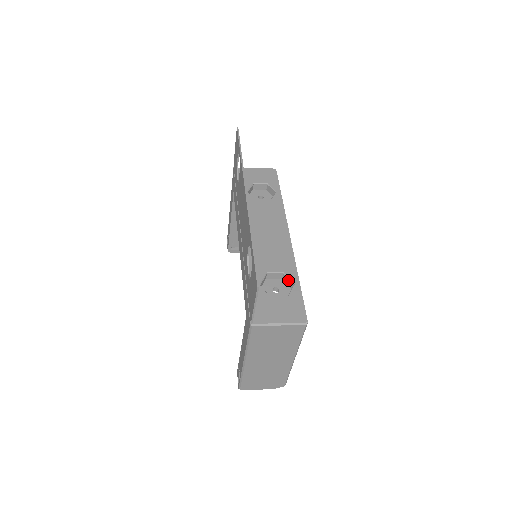
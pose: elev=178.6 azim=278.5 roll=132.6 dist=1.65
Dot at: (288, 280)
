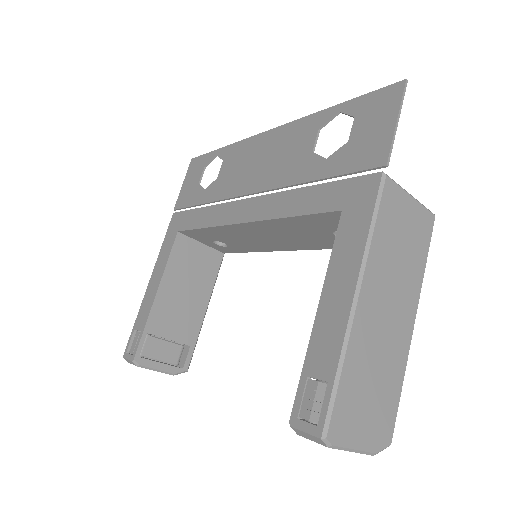
Dot at: occluded
